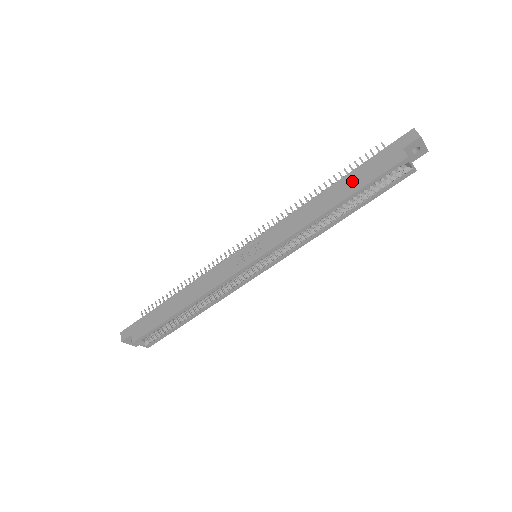
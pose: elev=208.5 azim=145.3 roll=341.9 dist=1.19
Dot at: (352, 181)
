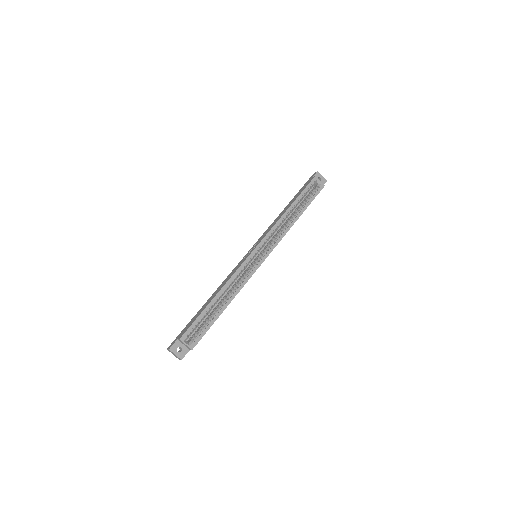
Dot at: (294, 198)
